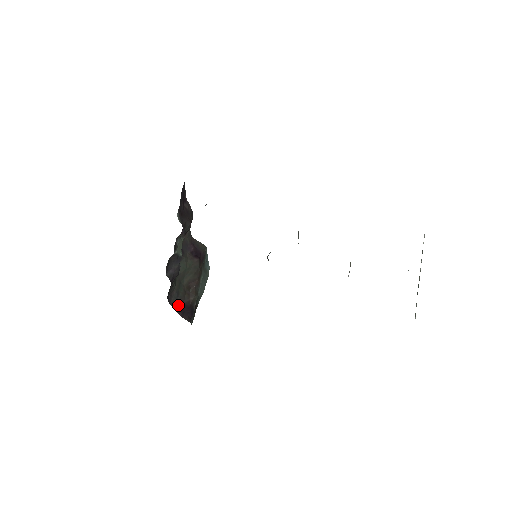
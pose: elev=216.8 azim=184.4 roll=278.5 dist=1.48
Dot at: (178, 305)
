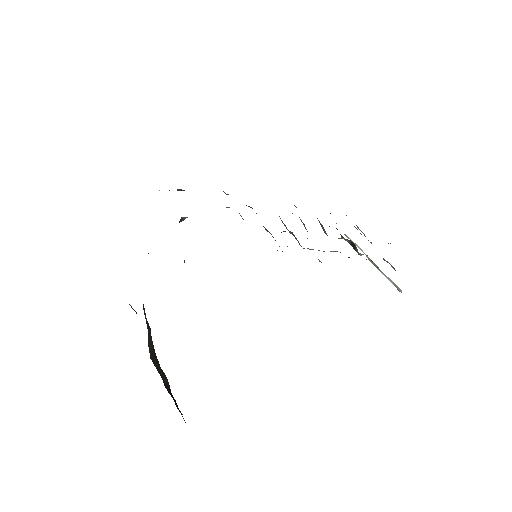
Dot at: occluded
